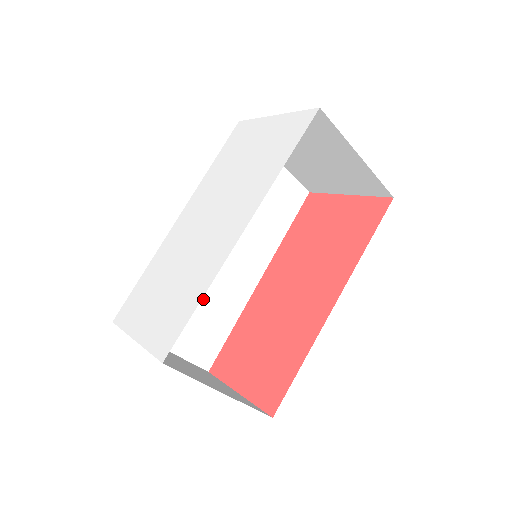
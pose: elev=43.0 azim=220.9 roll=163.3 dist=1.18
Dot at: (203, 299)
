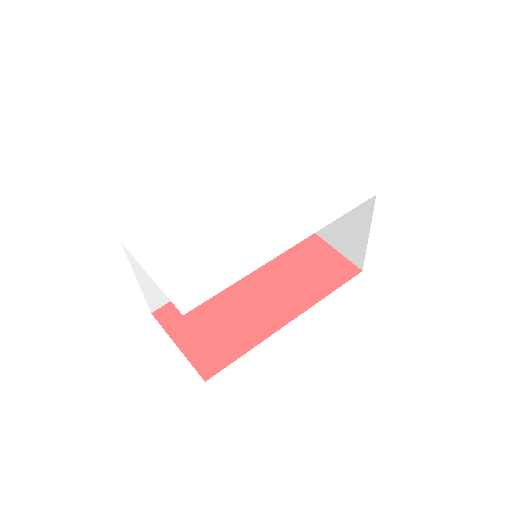
Dot at: occluded
